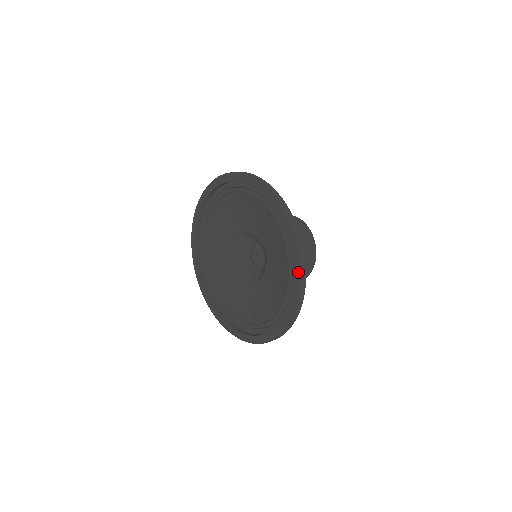
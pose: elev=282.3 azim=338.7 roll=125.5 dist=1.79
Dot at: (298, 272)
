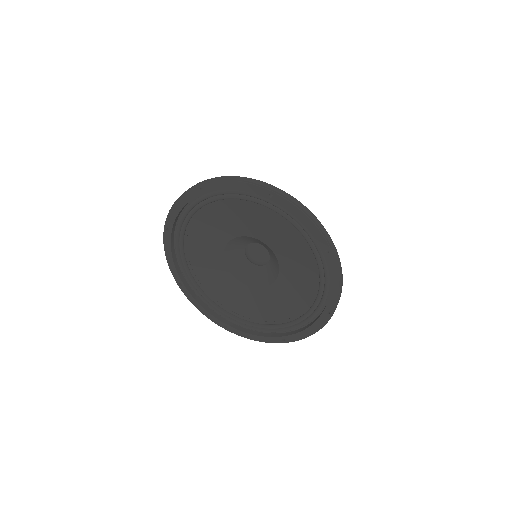
Dot at: (315, 228)
